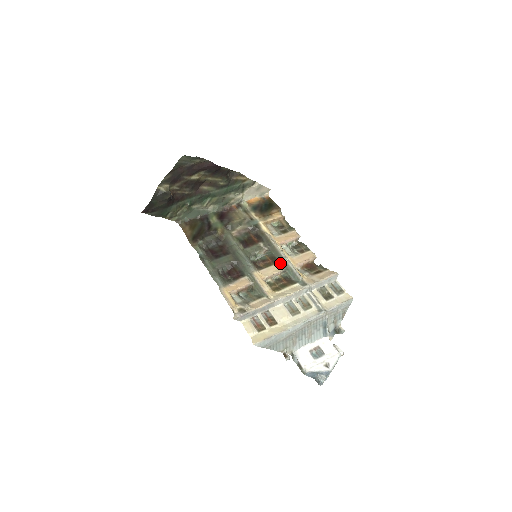
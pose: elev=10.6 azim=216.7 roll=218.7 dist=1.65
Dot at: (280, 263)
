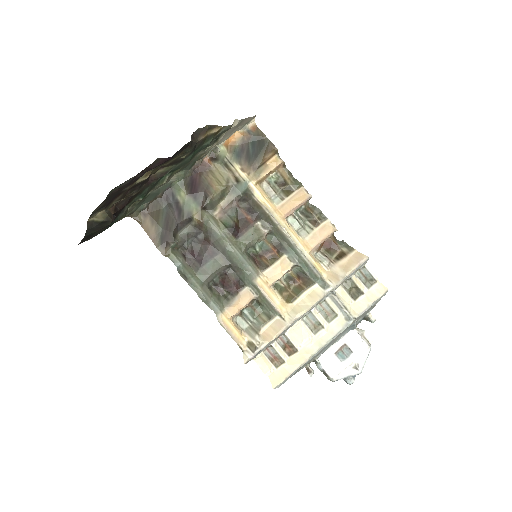
Dot at: (289, 253)
